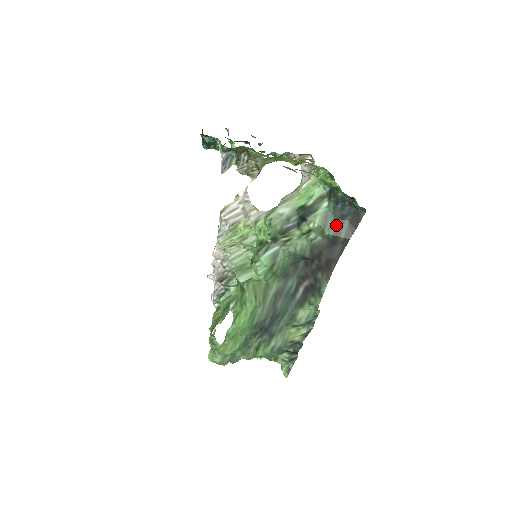
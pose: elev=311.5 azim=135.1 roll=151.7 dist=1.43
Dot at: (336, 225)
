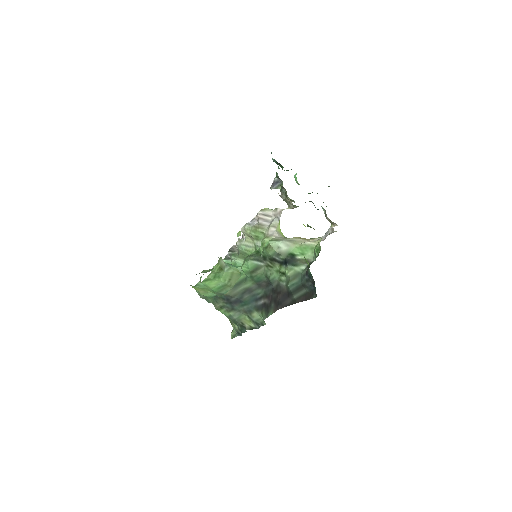
Dot at: (298, 286)
